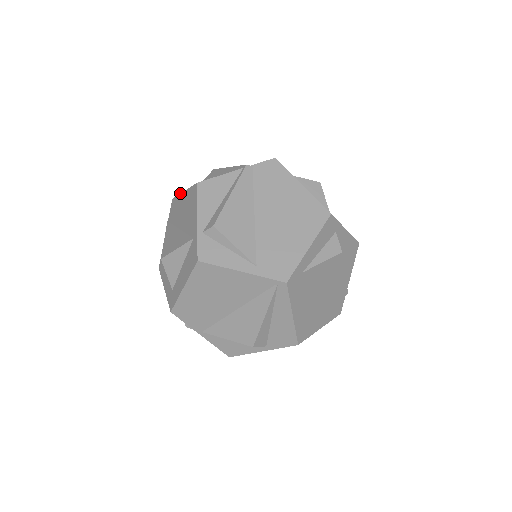
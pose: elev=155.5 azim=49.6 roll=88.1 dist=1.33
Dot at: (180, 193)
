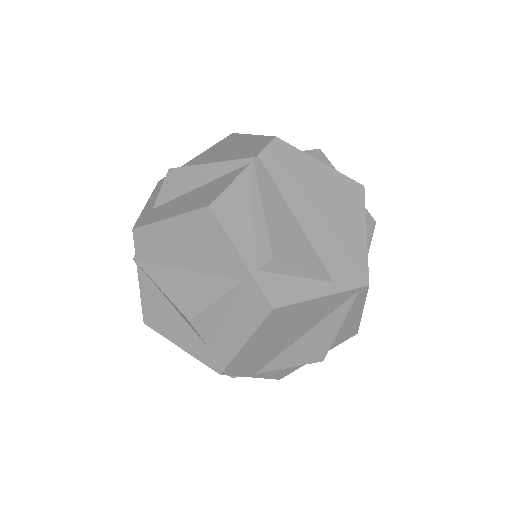
Dot at: (158, 221)
